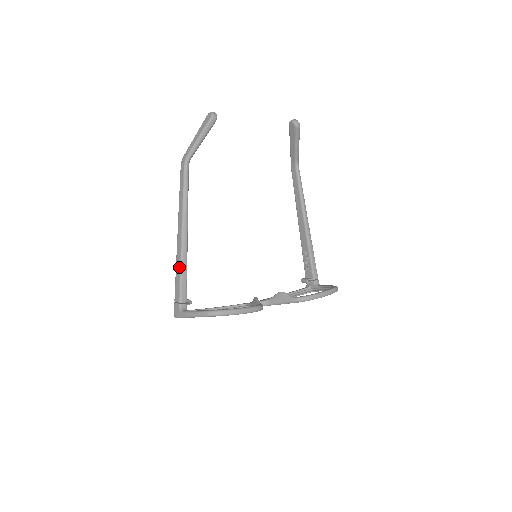
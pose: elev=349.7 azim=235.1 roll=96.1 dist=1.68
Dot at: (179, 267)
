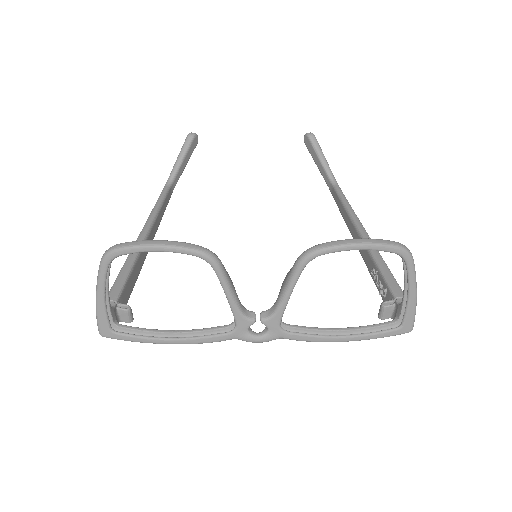
Dot at: (123, 266)
